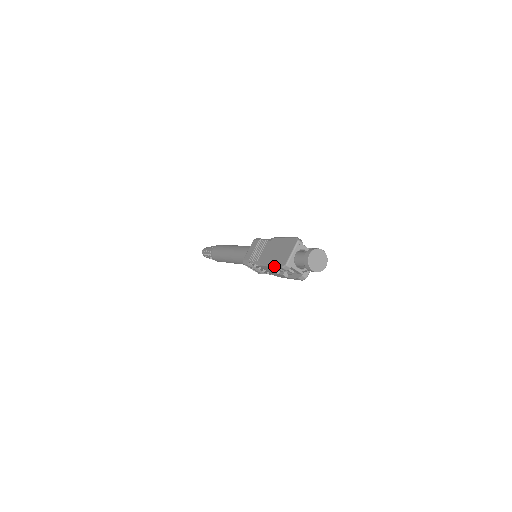
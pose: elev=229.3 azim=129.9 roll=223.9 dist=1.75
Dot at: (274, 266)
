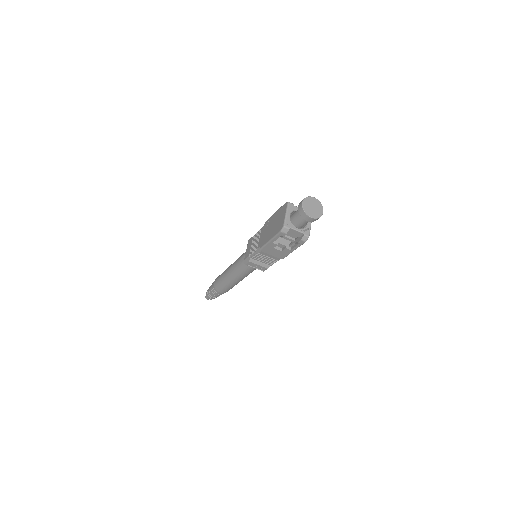
Dot at: (273, 237)
